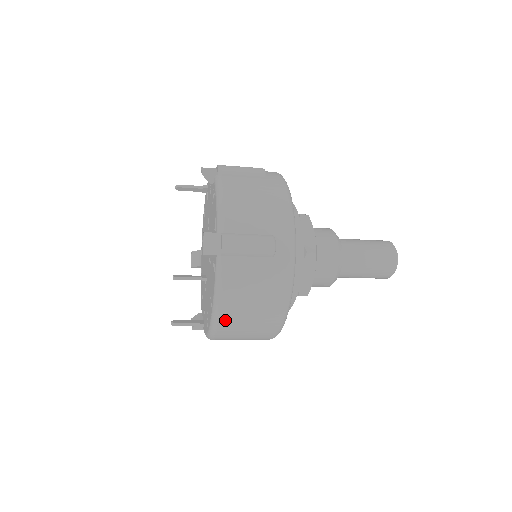
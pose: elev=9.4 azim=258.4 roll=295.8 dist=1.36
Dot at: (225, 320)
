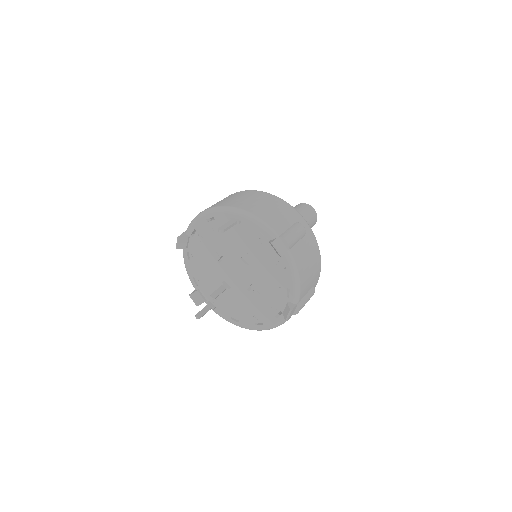
Dot at: occluded
